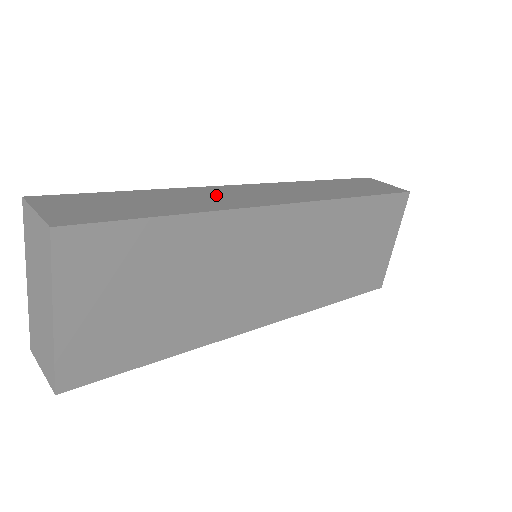
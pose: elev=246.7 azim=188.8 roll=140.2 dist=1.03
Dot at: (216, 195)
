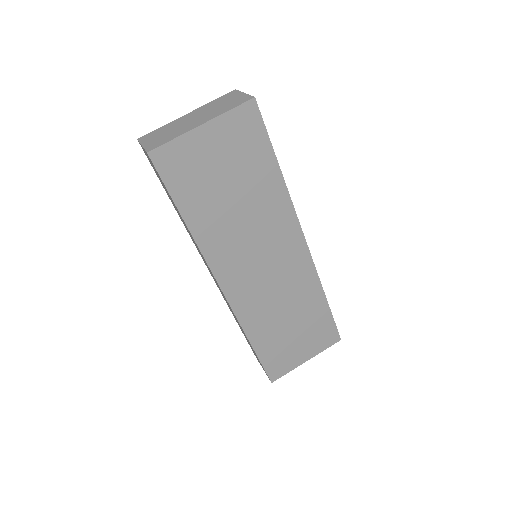
Dot at: occluded
